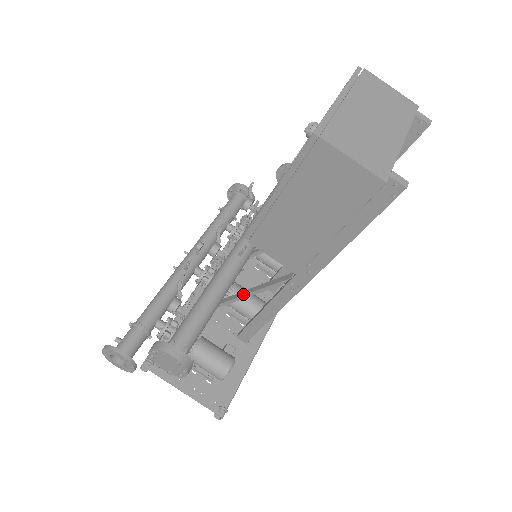
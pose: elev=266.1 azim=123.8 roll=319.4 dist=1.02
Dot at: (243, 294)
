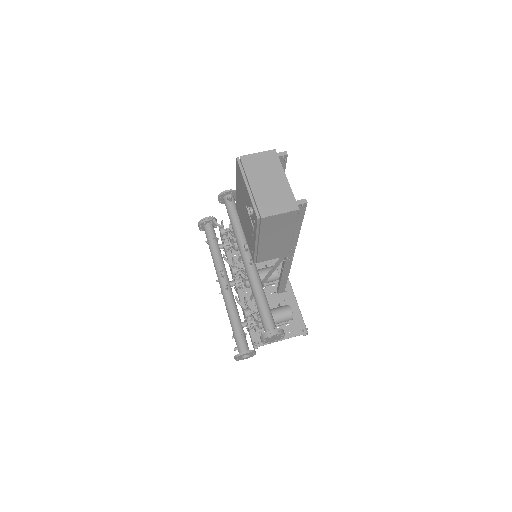
Dot at: (267, 278)
